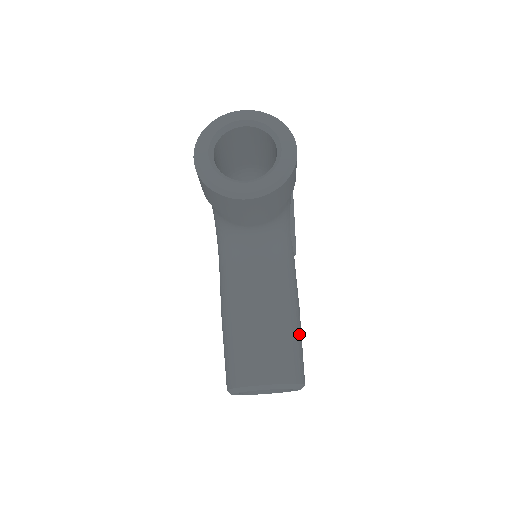
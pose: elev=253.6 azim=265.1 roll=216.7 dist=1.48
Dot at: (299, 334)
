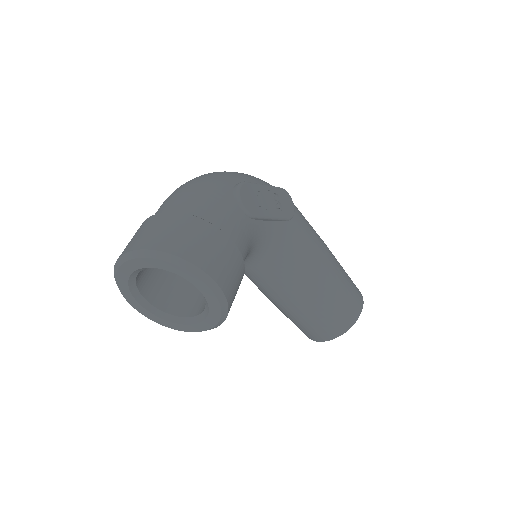
Dot at: (336, 288)
